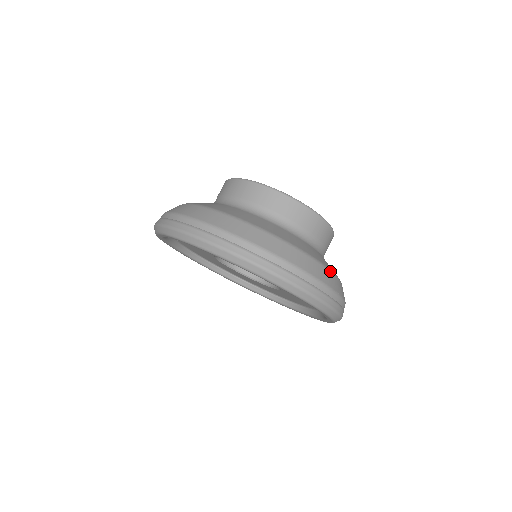
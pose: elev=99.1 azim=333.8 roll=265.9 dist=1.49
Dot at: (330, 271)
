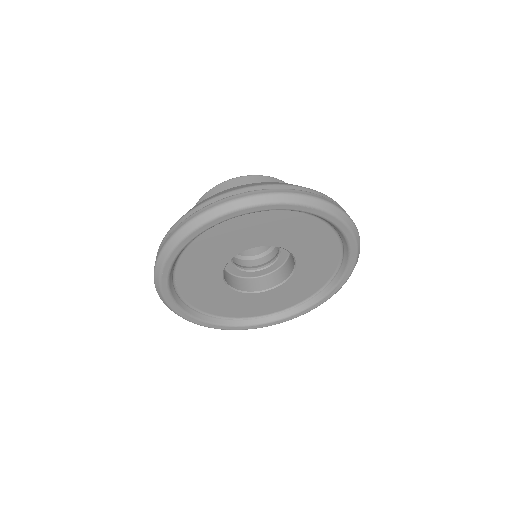
Dot at: occluded
